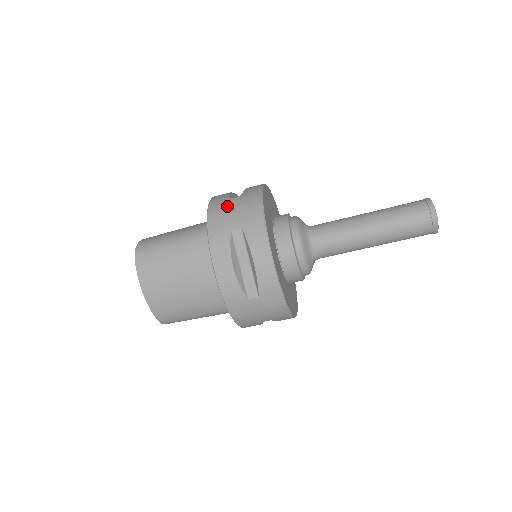
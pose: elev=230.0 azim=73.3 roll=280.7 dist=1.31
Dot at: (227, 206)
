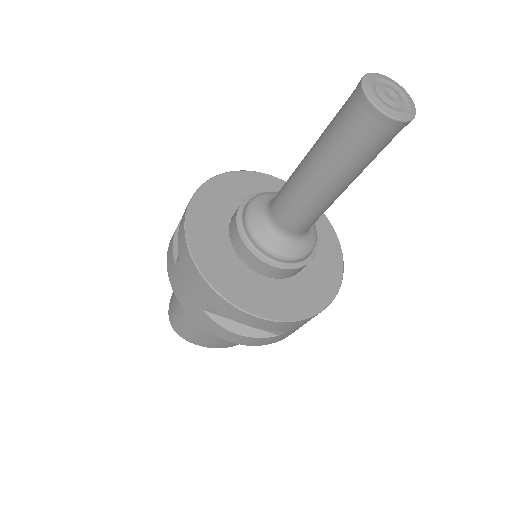
Dot at: (179, 281)
